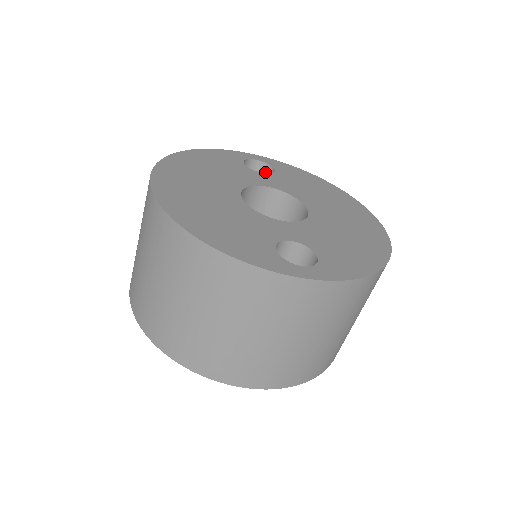
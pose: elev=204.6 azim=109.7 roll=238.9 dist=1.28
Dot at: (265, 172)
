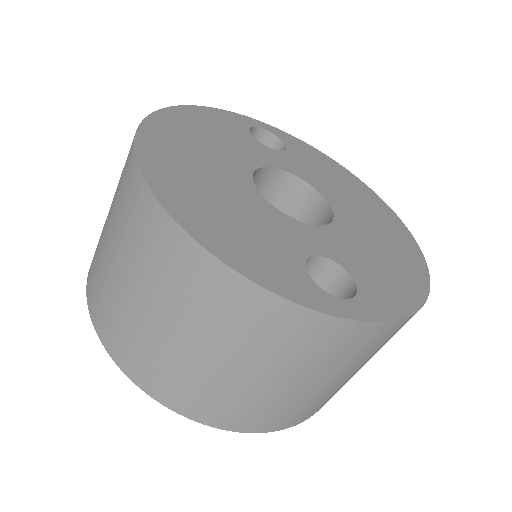
Dot at: (272, 146)
